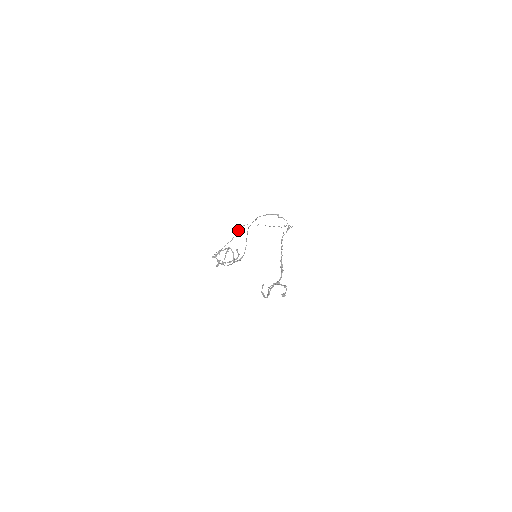
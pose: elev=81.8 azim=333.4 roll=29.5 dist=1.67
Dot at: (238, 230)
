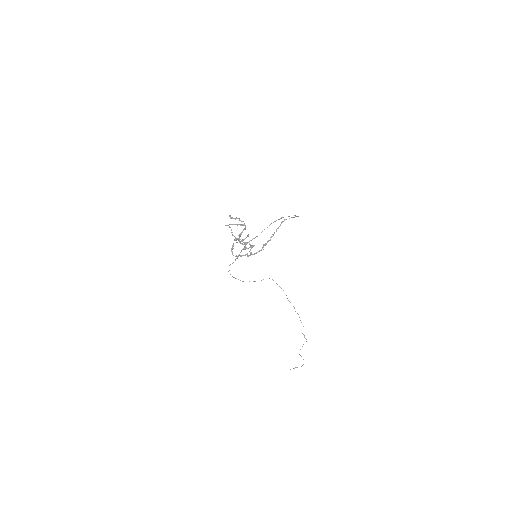
Dot at: (263, 279)
